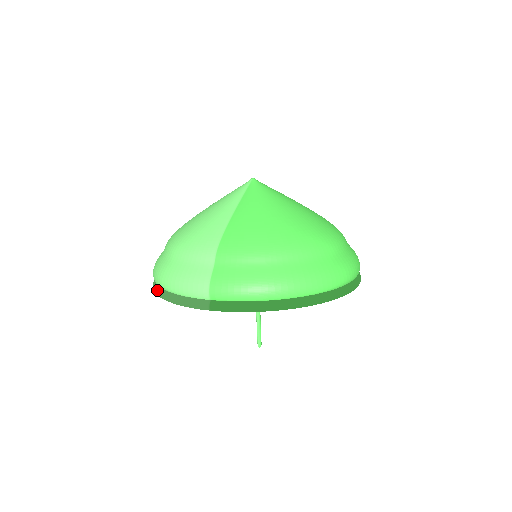
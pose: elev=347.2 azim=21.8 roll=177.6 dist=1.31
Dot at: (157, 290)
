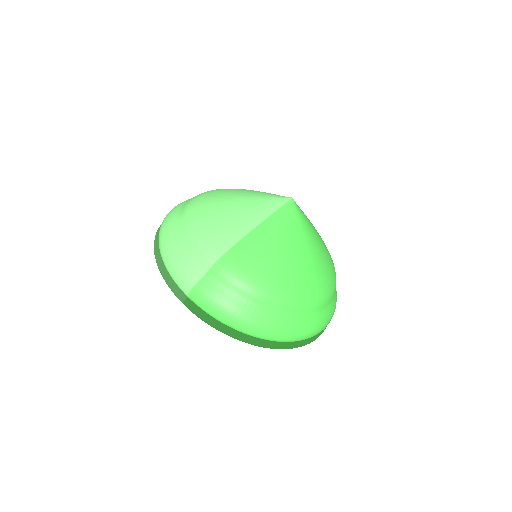
Dot at: (156, 246)
